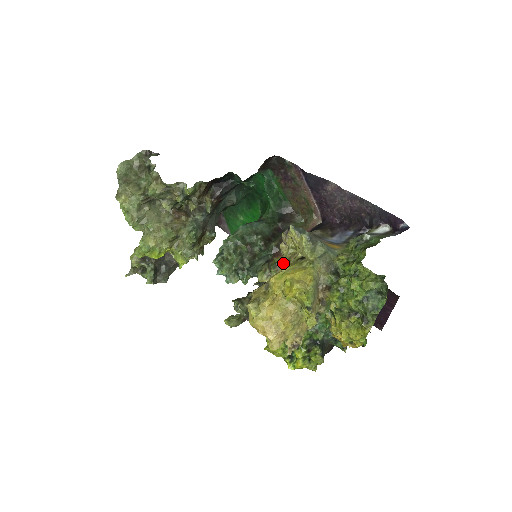
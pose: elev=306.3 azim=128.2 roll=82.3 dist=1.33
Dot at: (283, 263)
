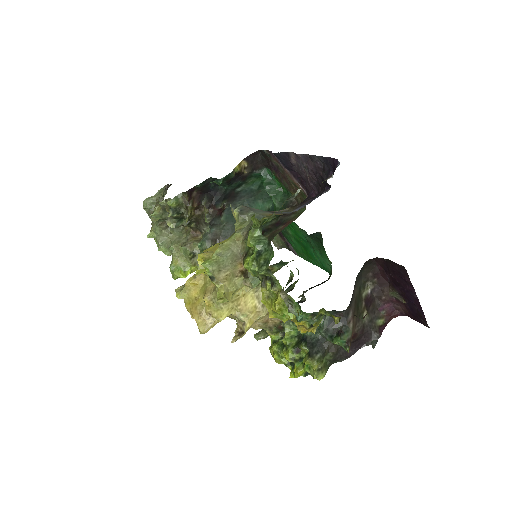
Dot at: occluded
